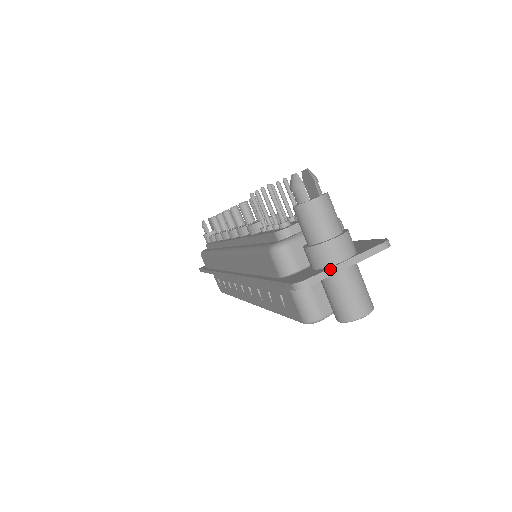
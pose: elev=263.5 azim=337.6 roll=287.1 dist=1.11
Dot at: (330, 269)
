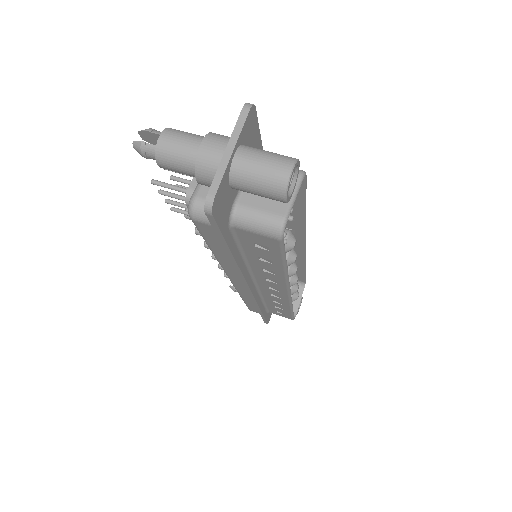
Dot at: (219, 169)
